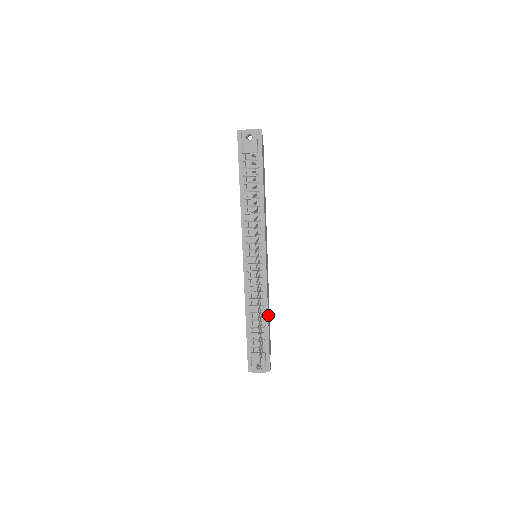
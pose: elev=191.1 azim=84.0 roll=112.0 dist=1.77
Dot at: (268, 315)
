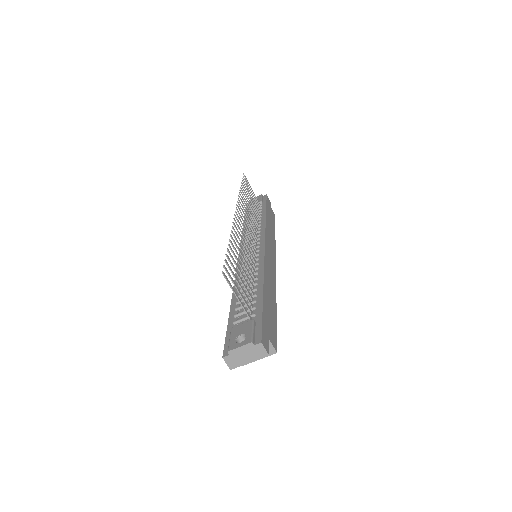
Dot at: (266, 290)
